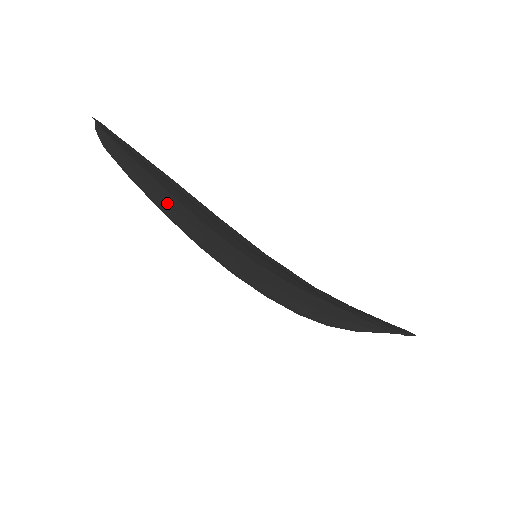
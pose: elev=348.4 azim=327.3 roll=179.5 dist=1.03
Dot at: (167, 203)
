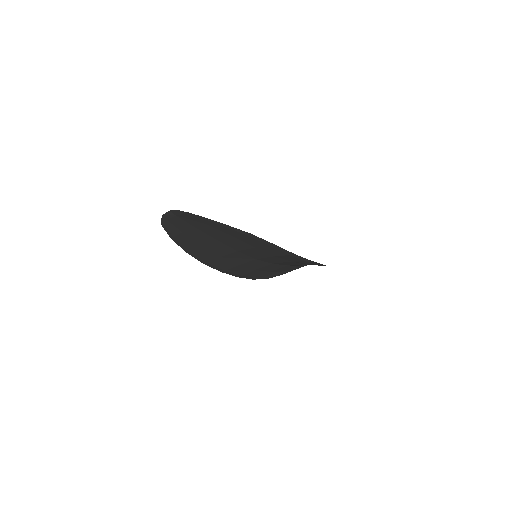
Dot at: (201, 245)
